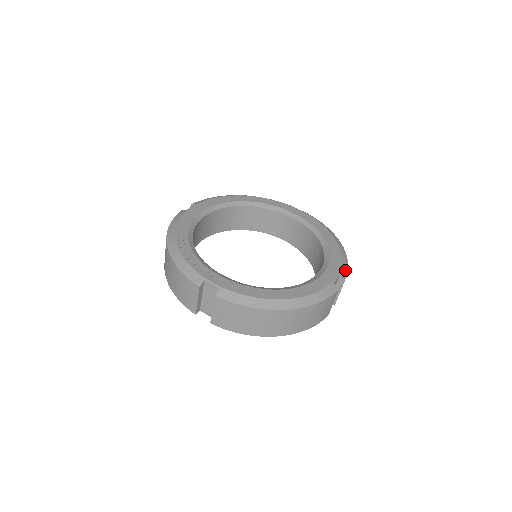
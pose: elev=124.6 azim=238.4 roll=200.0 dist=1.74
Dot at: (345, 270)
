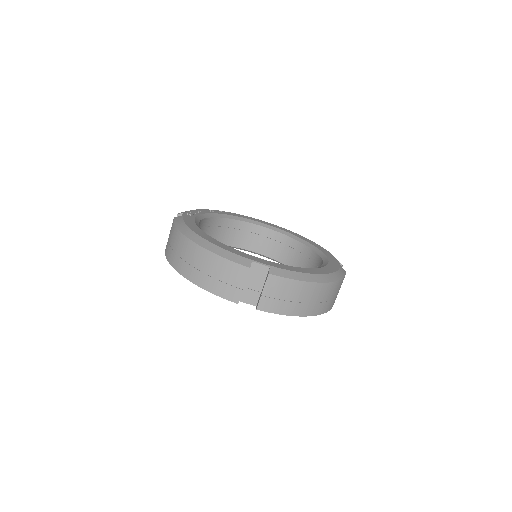
Dot at: (284, 274)
